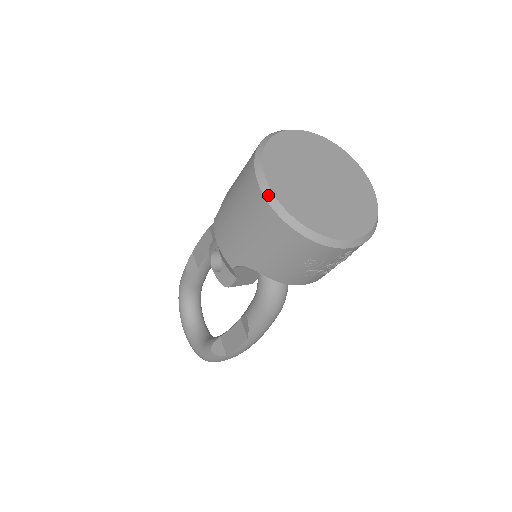
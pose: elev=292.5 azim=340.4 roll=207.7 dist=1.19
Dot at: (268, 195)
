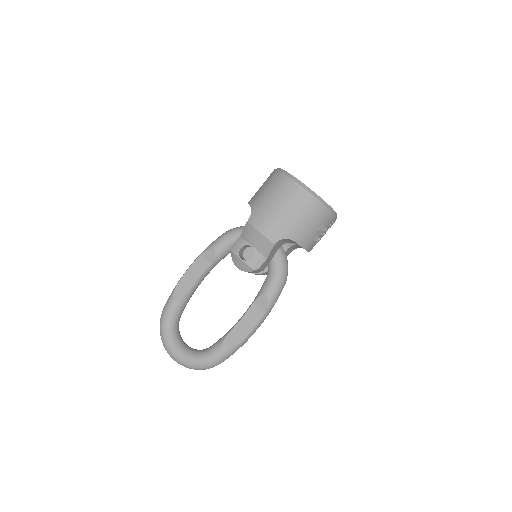
Dot at: (305, 187)
